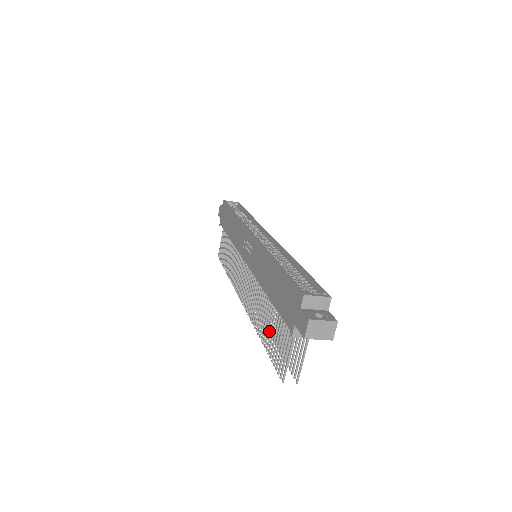
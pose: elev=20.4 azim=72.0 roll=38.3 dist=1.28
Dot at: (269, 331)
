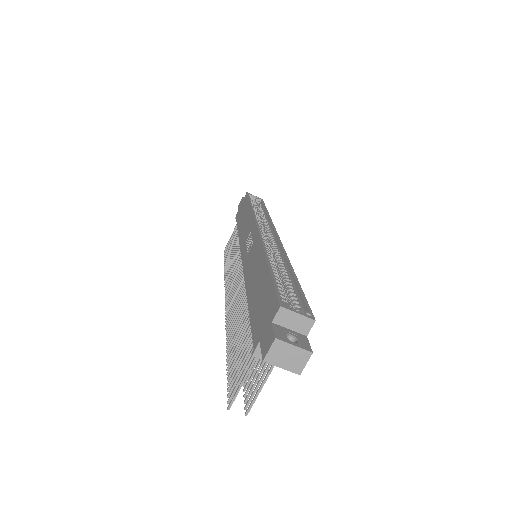
Dot at: occluded
